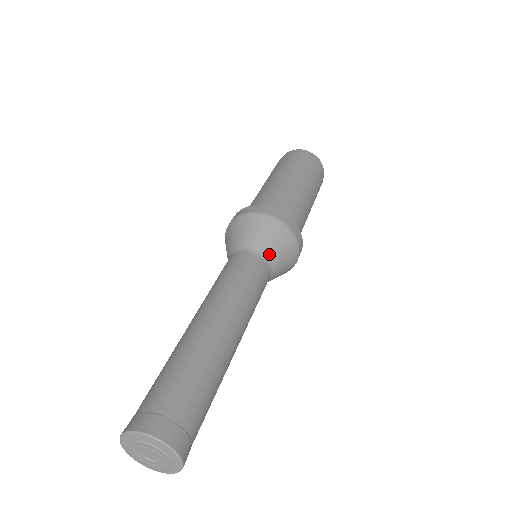
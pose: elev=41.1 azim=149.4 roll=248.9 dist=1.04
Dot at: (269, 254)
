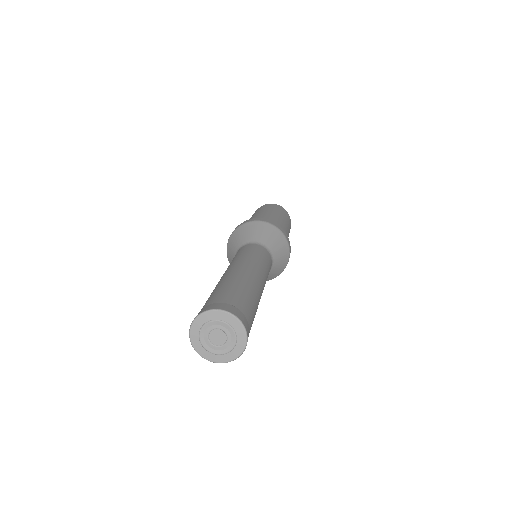
Dot at: (275, 259)
